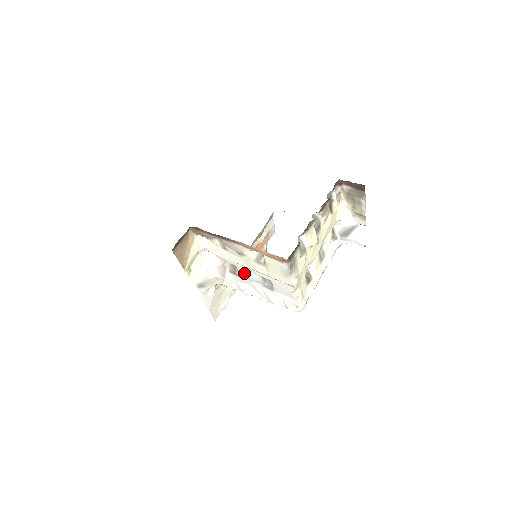
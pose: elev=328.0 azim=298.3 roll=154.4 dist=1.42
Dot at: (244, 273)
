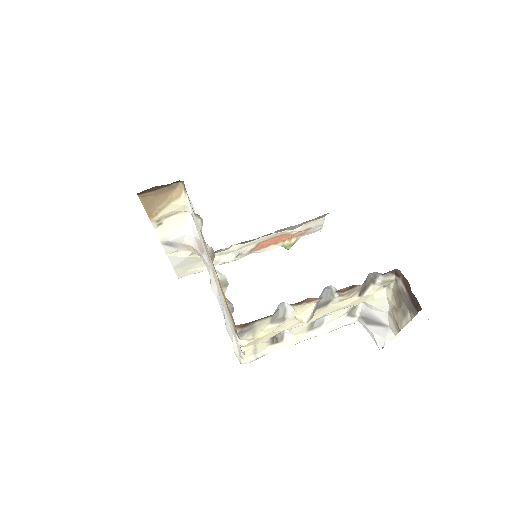
Dot at: occluded
